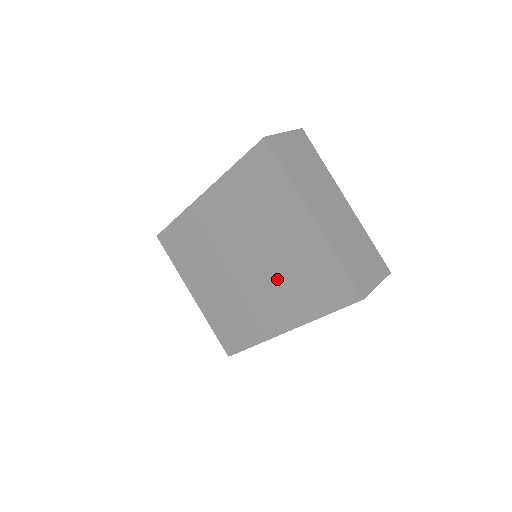
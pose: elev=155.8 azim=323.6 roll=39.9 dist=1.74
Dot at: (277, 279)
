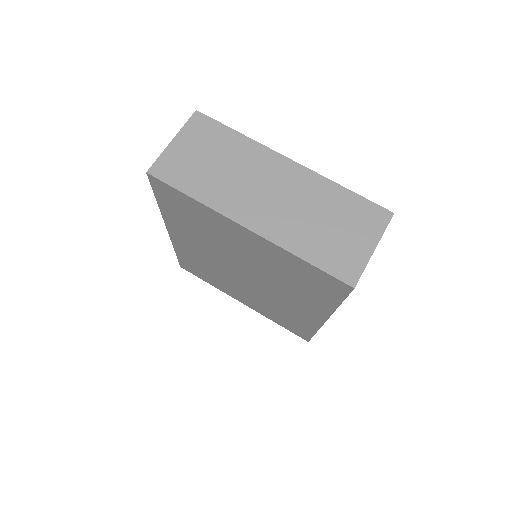
Dot at: (277, 283)
